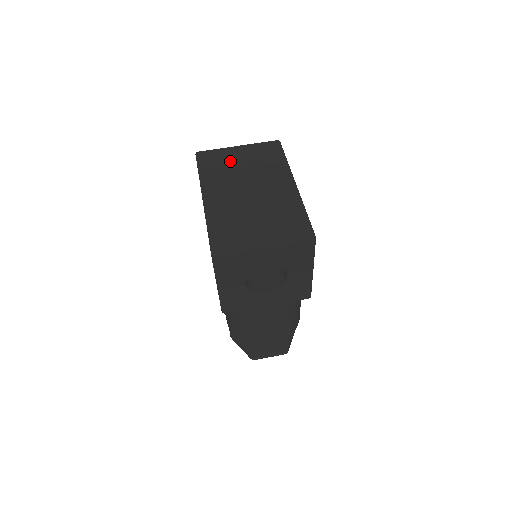
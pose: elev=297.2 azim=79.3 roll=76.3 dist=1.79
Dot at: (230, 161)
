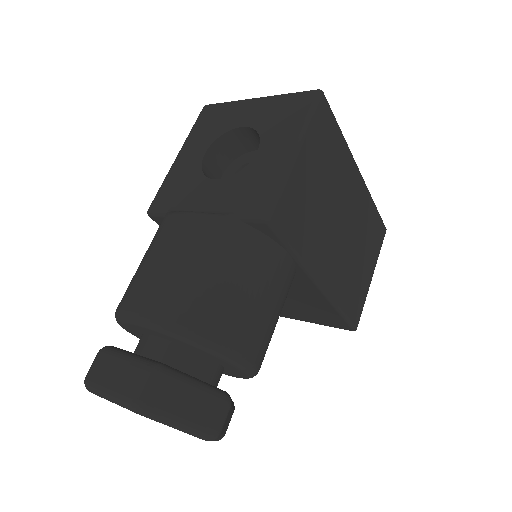
Dot at: occluded
